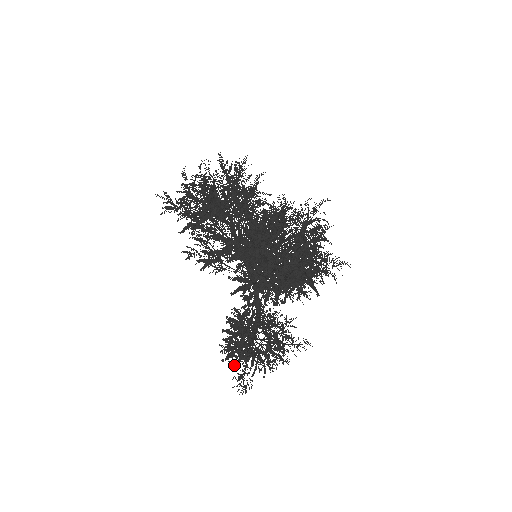
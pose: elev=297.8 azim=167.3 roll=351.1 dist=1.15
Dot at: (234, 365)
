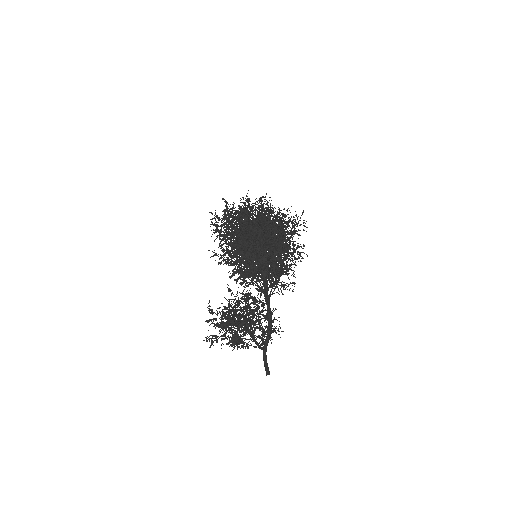
Dot at: occluded
